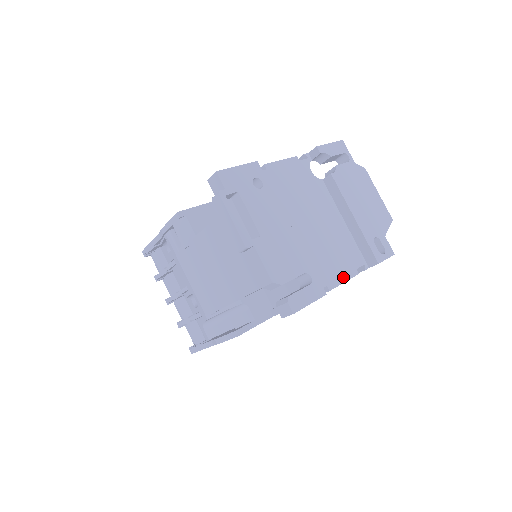
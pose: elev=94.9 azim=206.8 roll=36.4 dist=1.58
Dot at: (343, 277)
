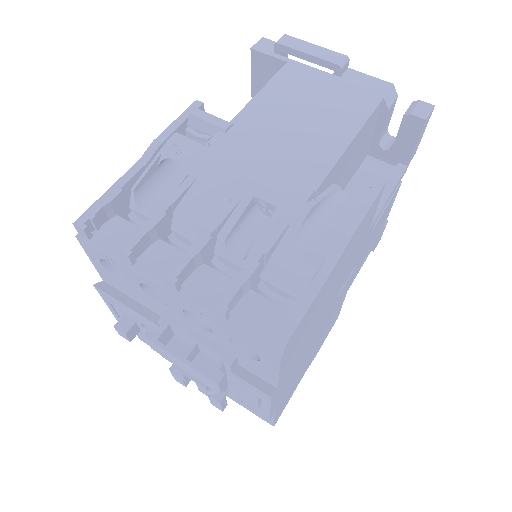
Dot at: occluded
